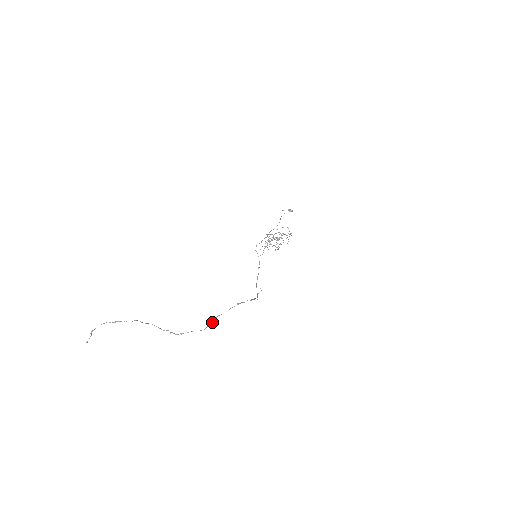
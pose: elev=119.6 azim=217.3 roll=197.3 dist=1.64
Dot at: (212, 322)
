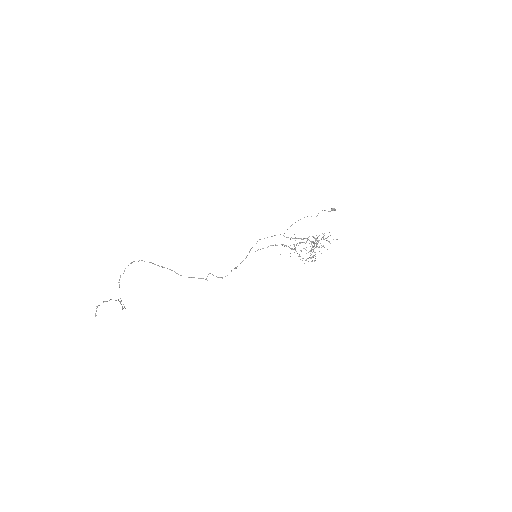
Dot at: (119, 285)
